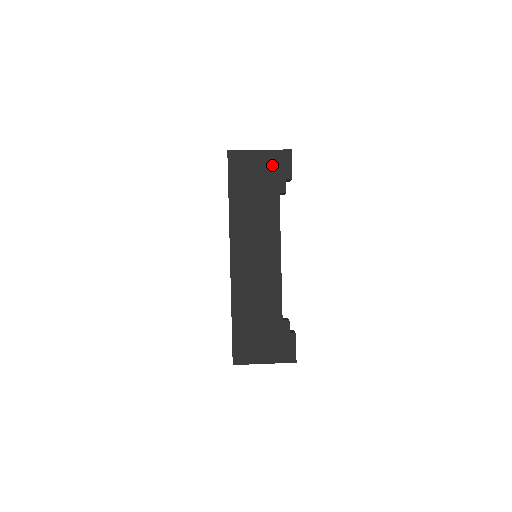
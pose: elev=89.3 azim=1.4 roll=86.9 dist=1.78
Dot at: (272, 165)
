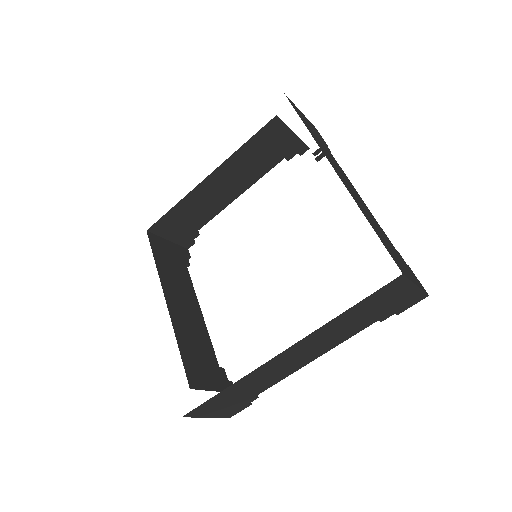
Dot at: (313, 127)
